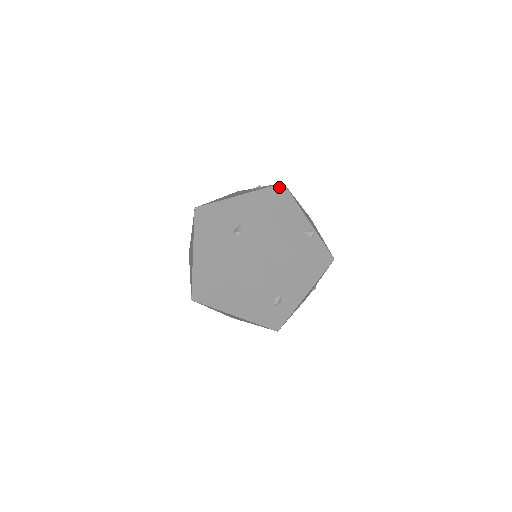
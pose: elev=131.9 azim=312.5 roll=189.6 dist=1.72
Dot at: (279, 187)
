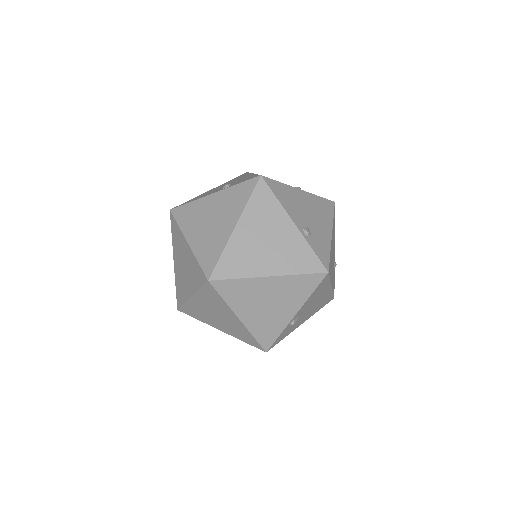
Dot at: (333, 204)
